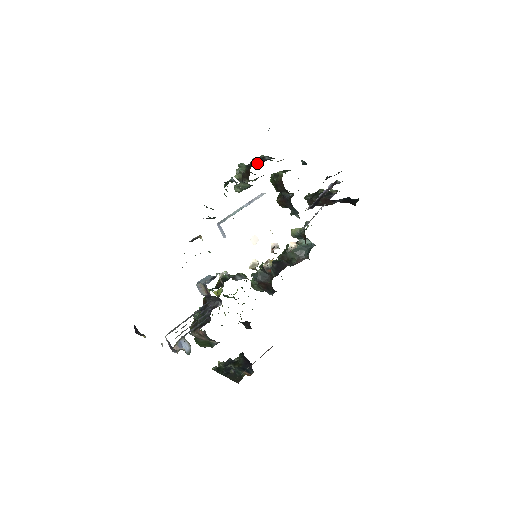
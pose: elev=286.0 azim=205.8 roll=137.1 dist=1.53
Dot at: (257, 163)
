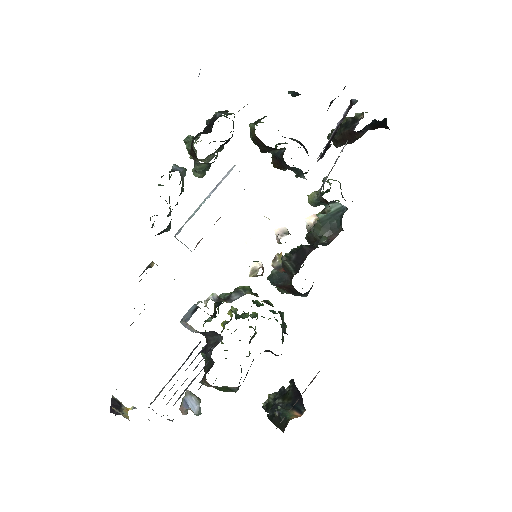
Dot at: (209, 127)
